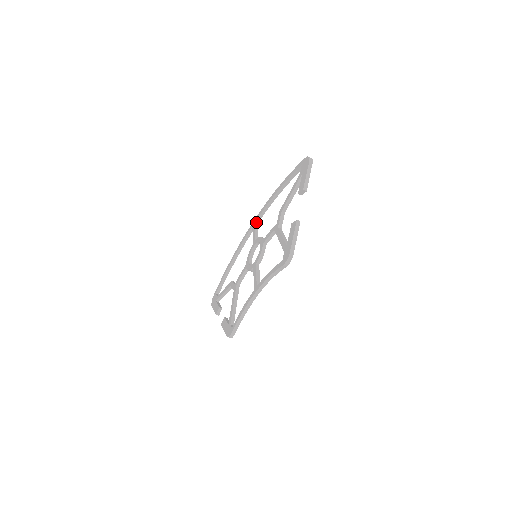
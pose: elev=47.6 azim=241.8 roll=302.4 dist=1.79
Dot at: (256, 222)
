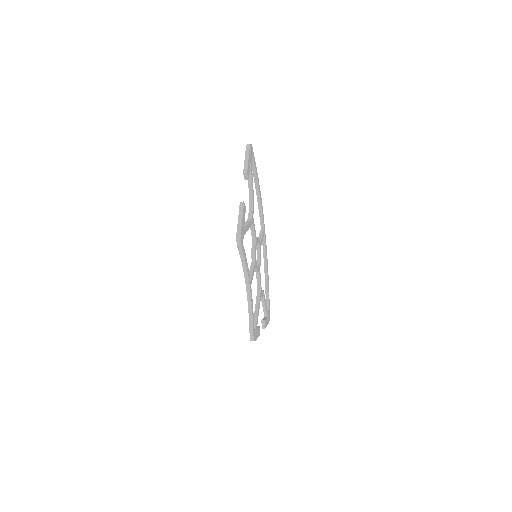
Dot at: (262, 228)
